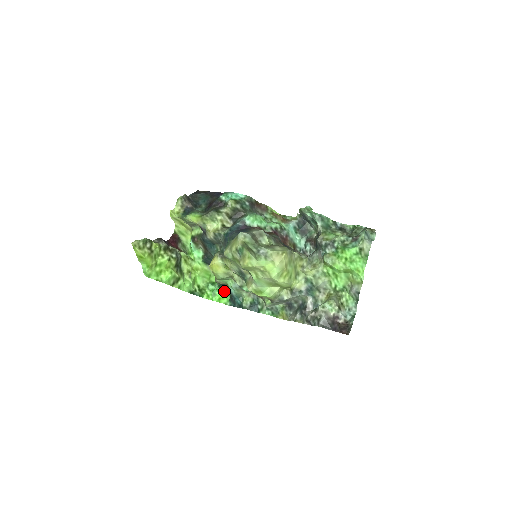
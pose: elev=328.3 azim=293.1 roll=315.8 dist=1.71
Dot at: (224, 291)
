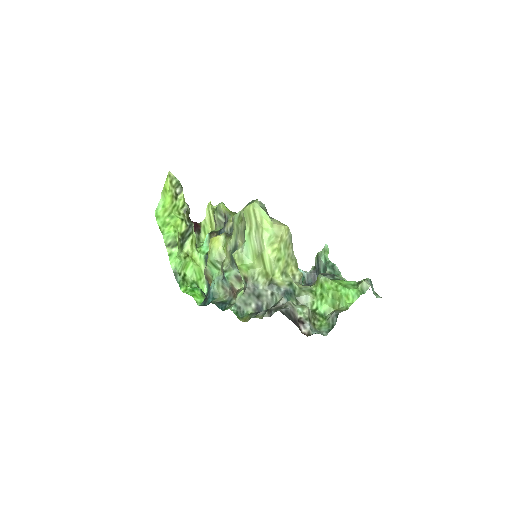
Dot at: (203, 296)
